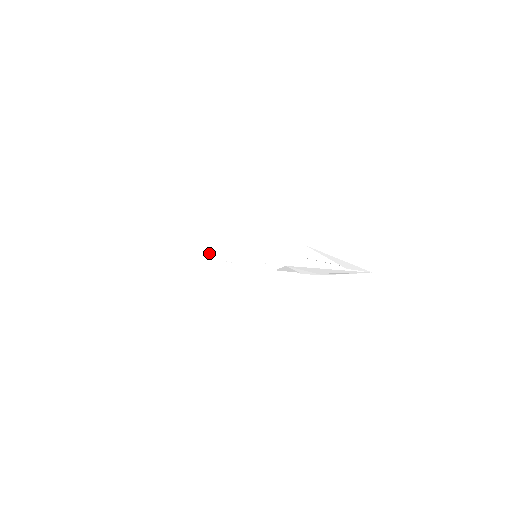
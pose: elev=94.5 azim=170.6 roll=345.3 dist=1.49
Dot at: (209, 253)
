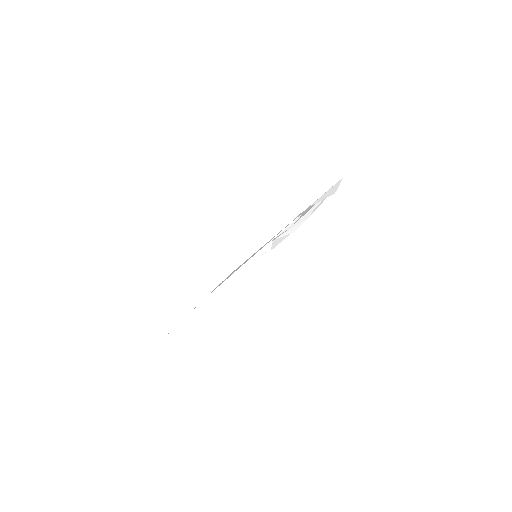
Dot at: (218, 292)
